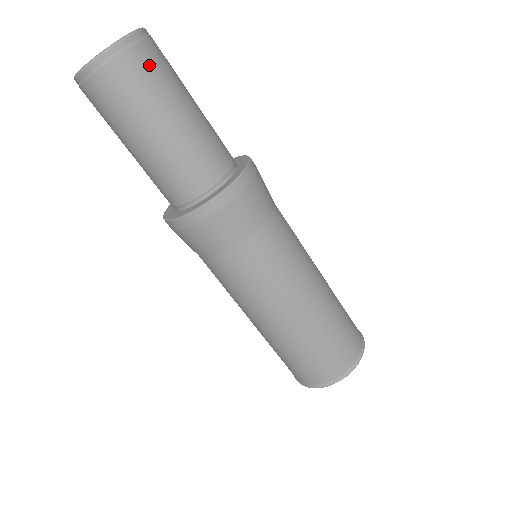
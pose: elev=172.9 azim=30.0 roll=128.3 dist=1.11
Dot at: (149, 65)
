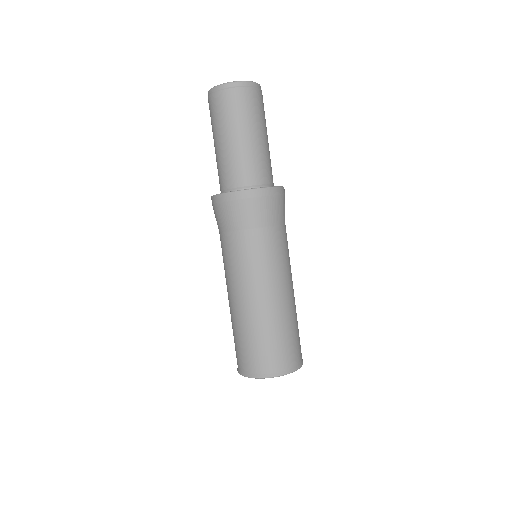
Dot at: occluded
